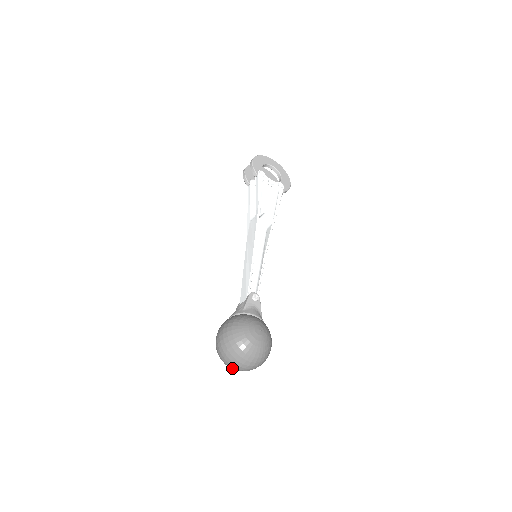
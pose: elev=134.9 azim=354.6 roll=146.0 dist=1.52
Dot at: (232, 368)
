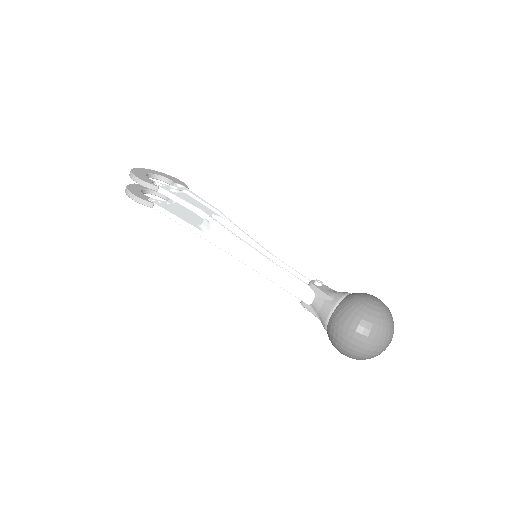
Dot at: occluded
